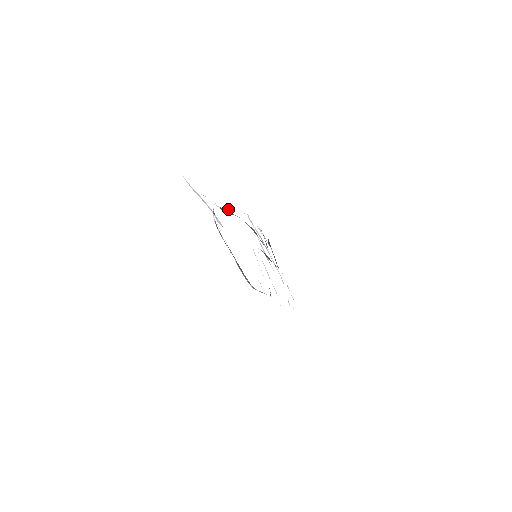
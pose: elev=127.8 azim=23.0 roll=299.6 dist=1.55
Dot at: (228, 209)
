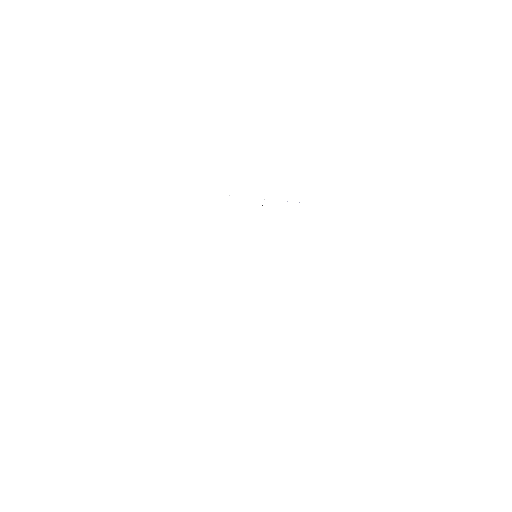
Dot at: occluded
